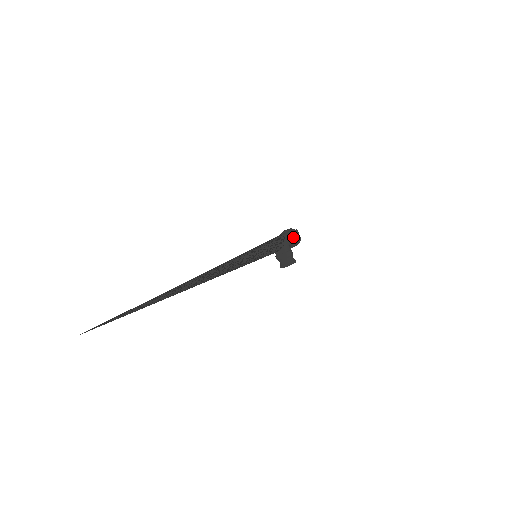
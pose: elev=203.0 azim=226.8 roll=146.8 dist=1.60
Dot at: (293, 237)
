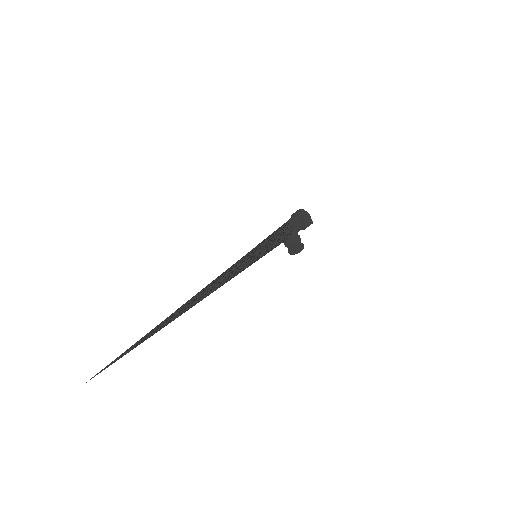
Dot at: (303, 223)
